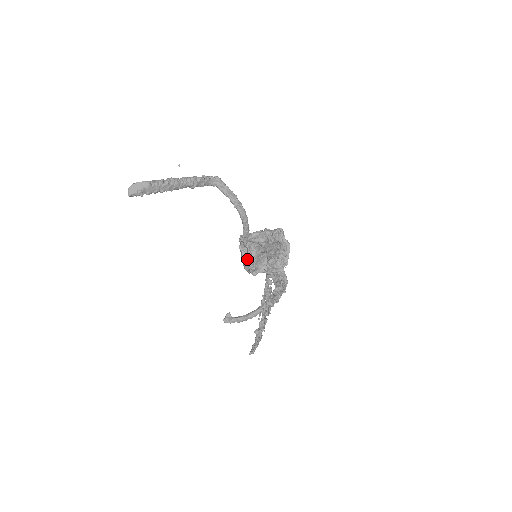
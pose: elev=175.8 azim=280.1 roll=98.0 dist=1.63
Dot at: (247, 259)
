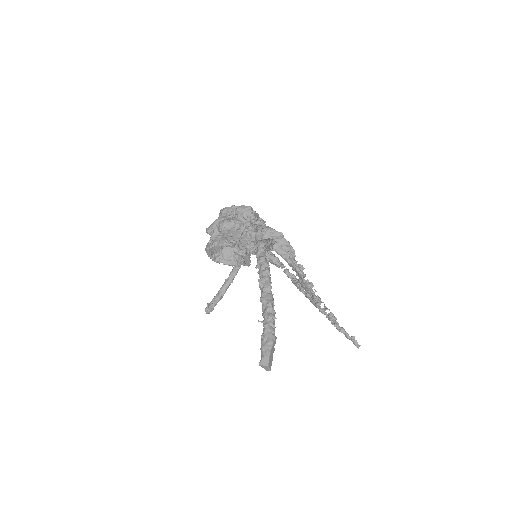
Dot at: (245, 264)
